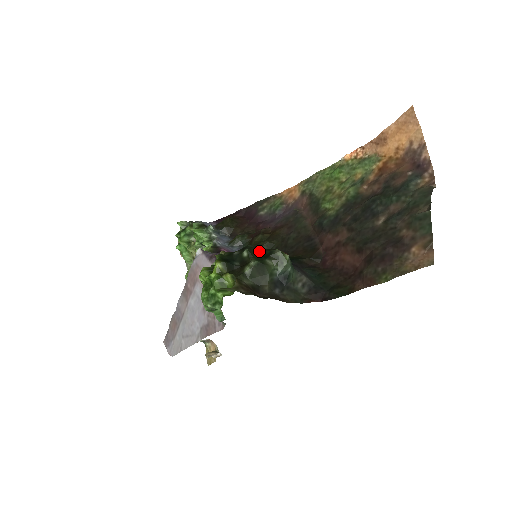
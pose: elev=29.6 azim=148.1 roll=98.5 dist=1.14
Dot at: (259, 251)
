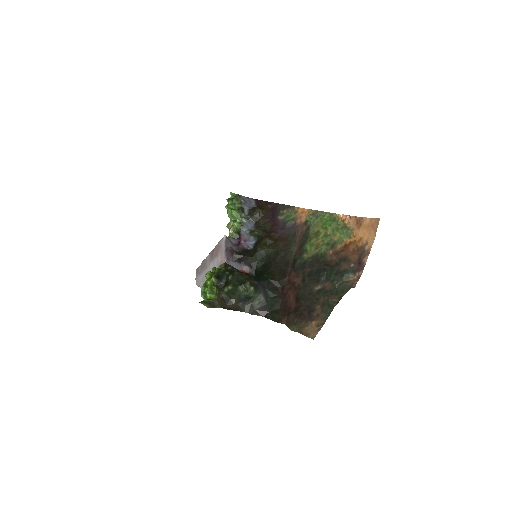
Dot at: (239, 278)
